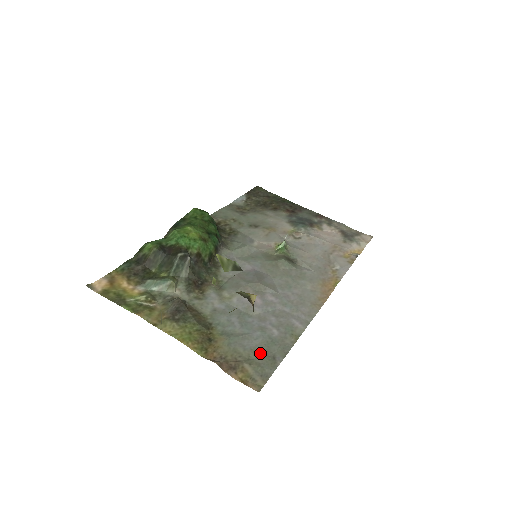
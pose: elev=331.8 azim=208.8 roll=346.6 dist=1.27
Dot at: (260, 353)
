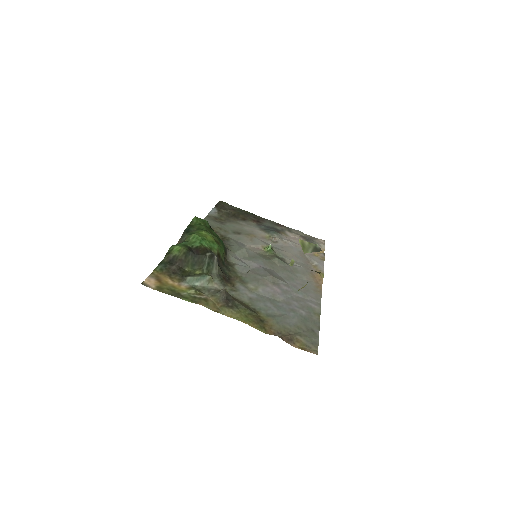
Dot at: (302, 328)
